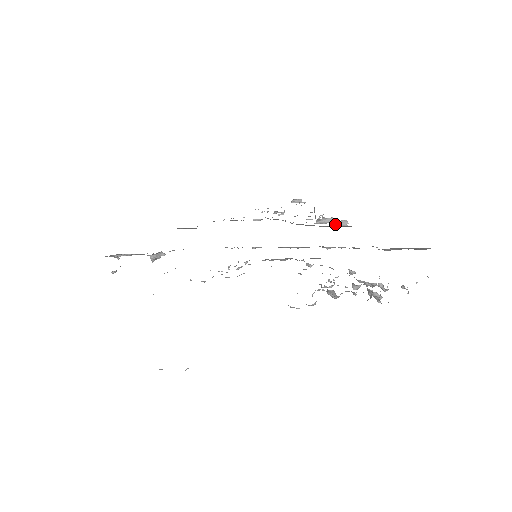
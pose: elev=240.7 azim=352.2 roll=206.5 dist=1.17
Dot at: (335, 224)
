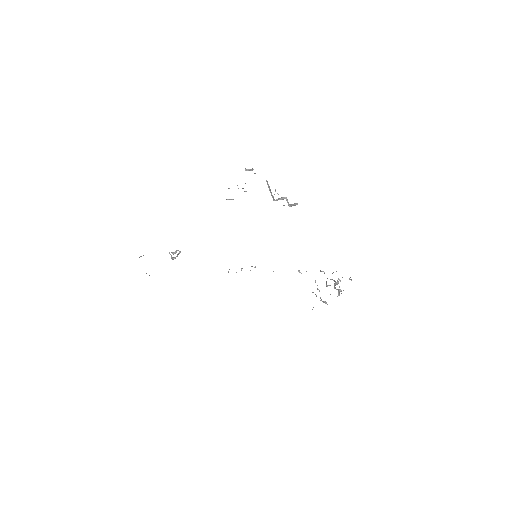
Dot at: (289, 204)
